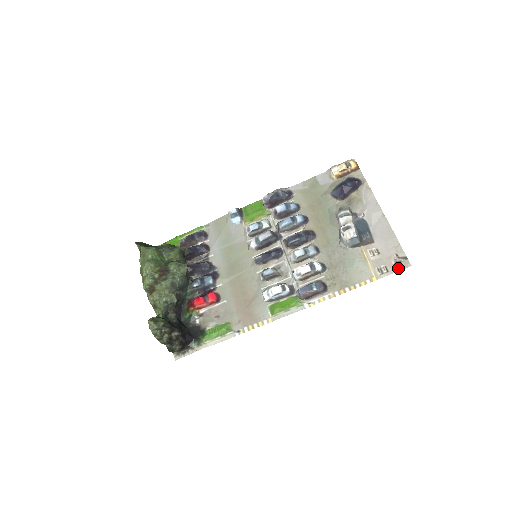
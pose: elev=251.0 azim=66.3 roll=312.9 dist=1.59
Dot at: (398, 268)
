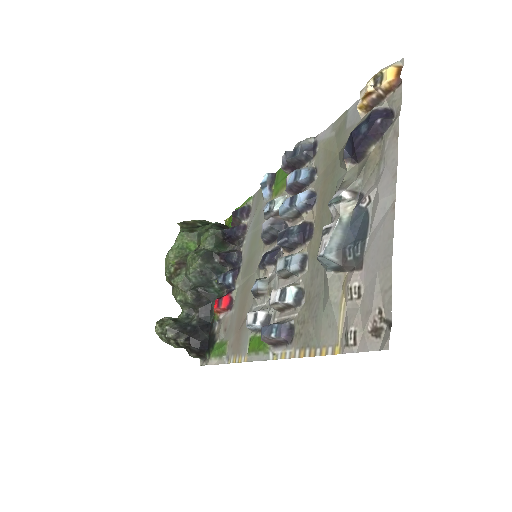
Dot at: (370, 344)
